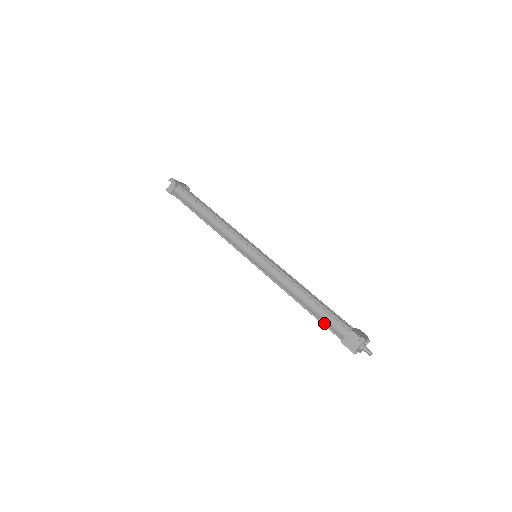
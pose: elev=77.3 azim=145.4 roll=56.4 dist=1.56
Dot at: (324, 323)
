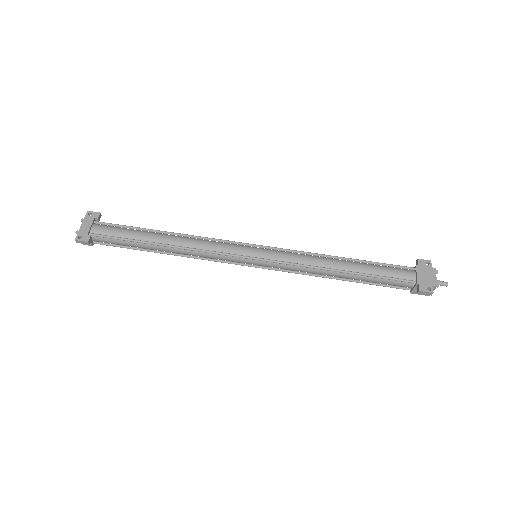
Dot at: (382, 285)
